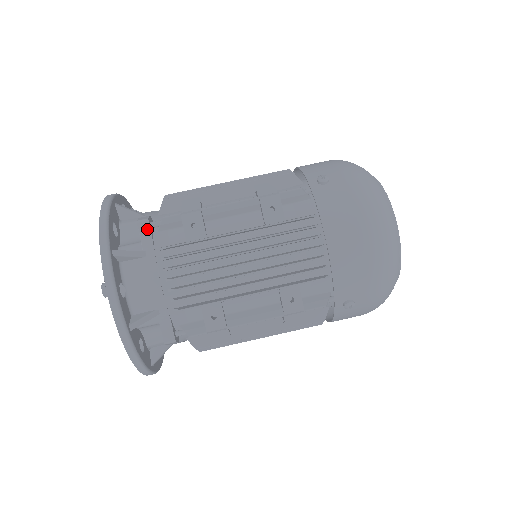
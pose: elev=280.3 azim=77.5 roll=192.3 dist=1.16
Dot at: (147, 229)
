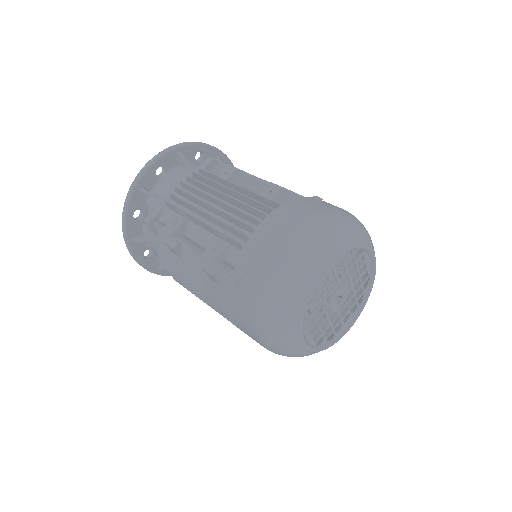
Dot at: (209, 162)
